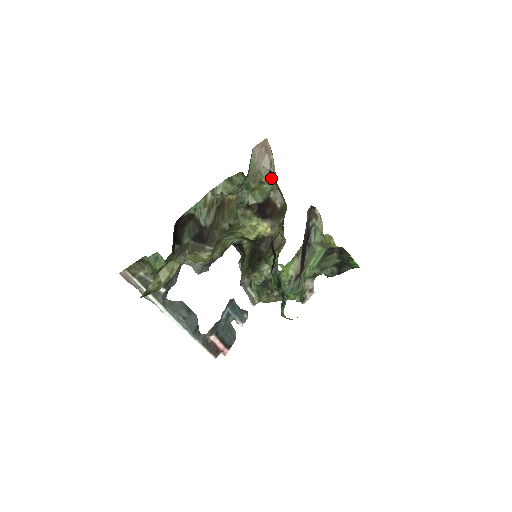
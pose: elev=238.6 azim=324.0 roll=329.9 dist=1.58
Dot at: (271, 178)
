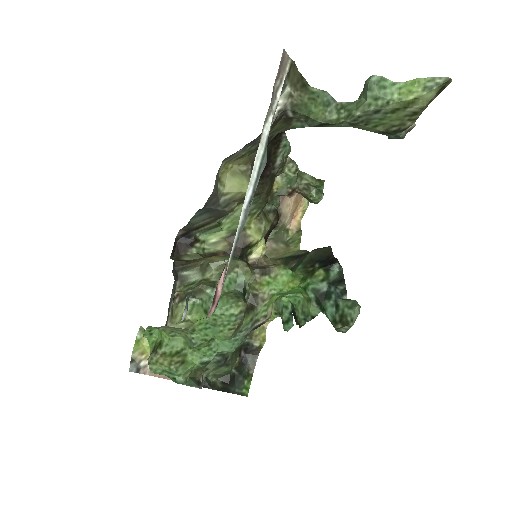
Dot at: occluded
